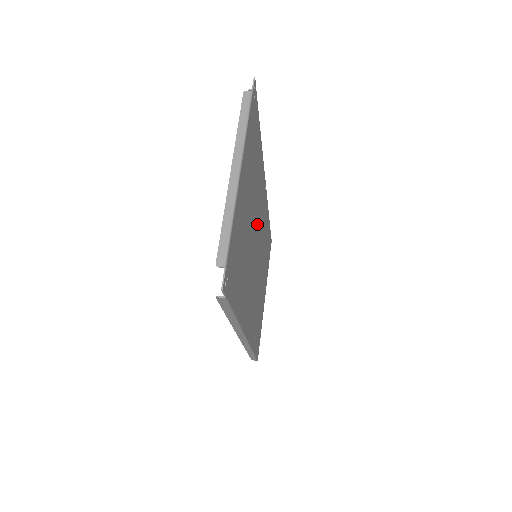
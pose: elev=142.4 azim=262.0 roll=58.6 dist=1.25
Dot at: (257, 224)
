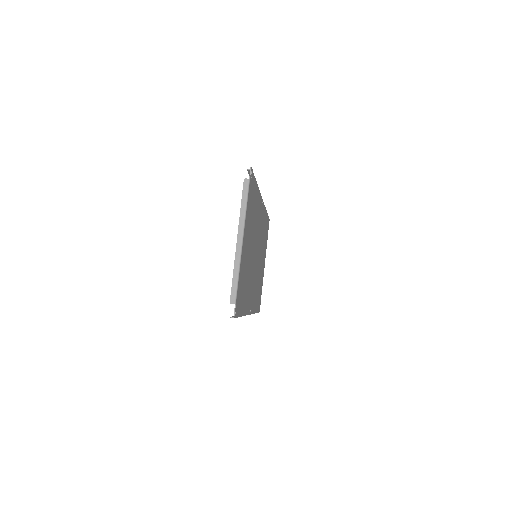
Dot at: (256, 238)
